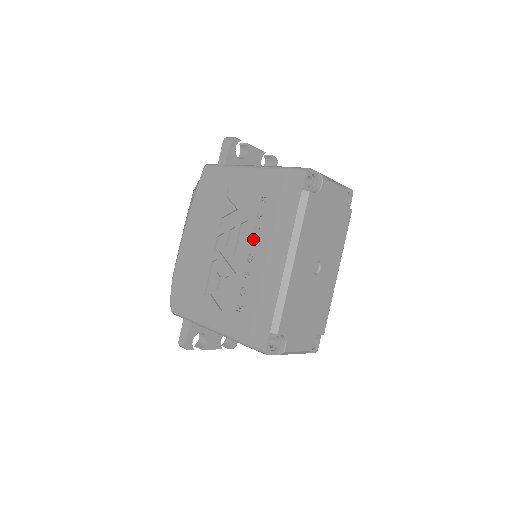
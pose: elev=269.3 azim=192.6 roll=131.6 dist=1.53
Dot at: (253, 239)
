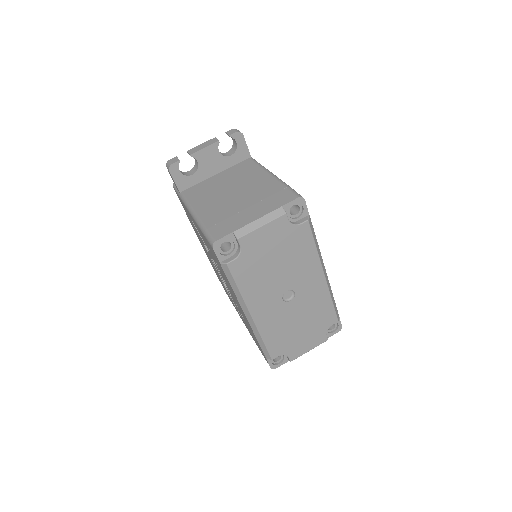
Dot at: (224, 280)
